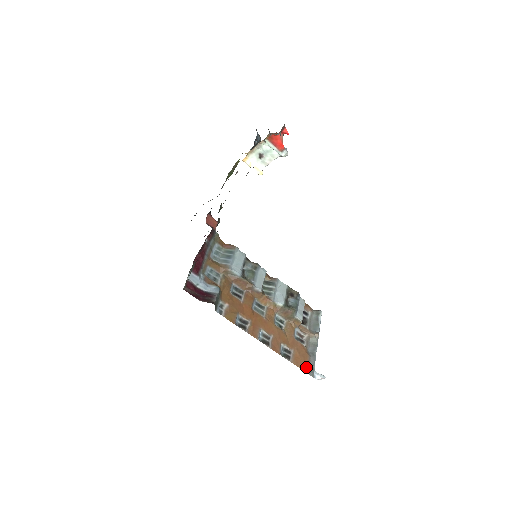
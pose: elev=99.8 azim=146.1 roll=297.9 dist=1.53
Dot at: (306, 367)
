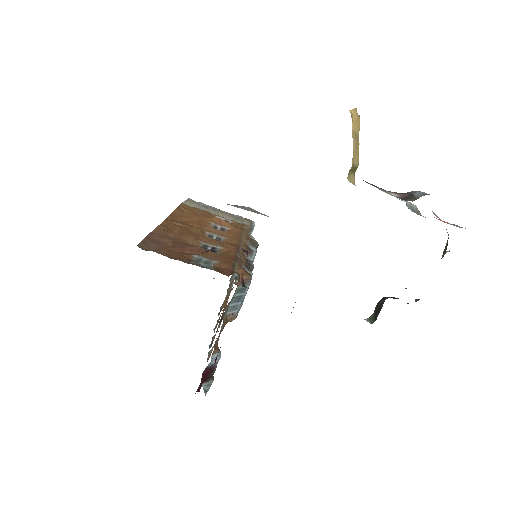
Dot at: occluded
